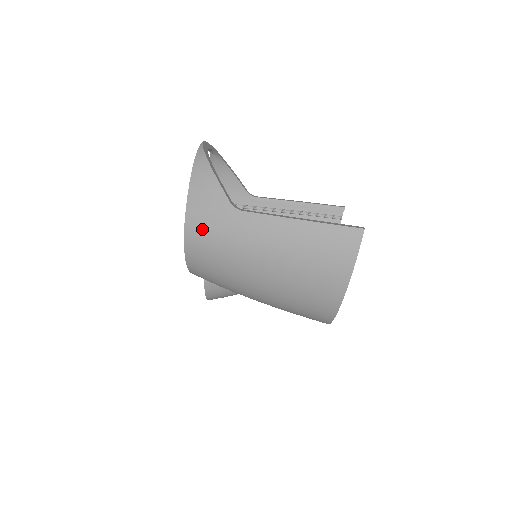
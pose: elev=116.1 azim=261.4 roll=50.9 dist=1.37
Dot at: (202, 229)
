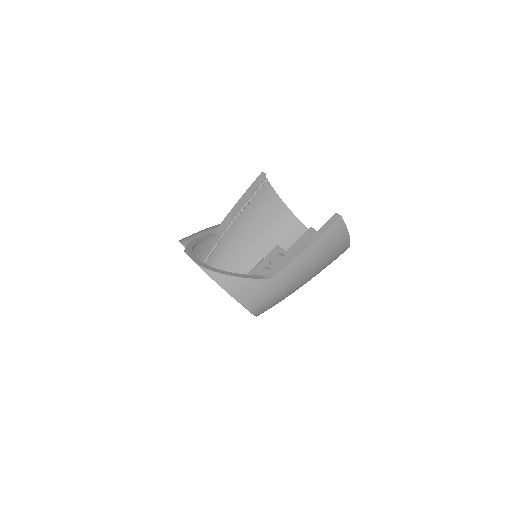
Dot at: (261, 303)
